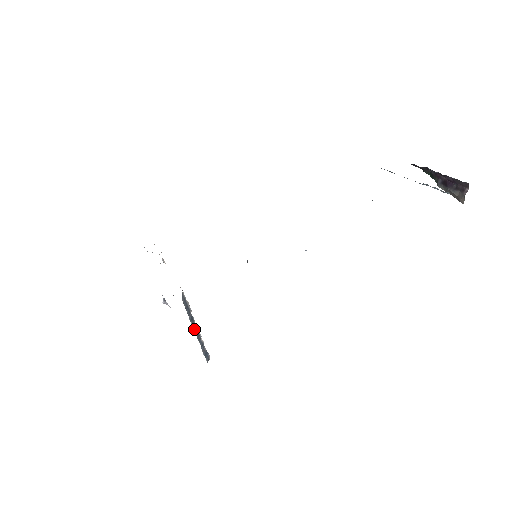
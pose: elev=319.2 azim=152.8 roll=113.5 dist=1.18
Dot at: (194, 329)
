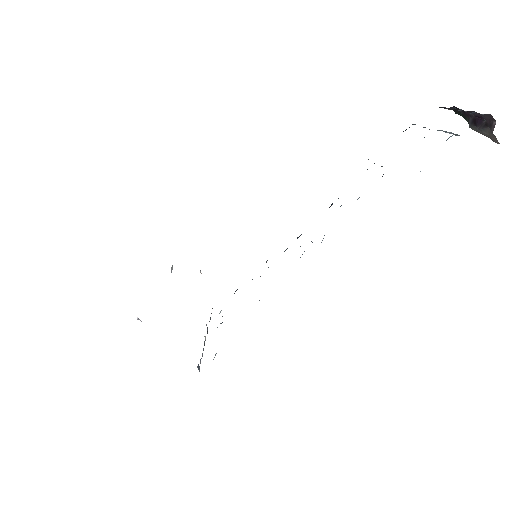
Dot at: (204, 341)
